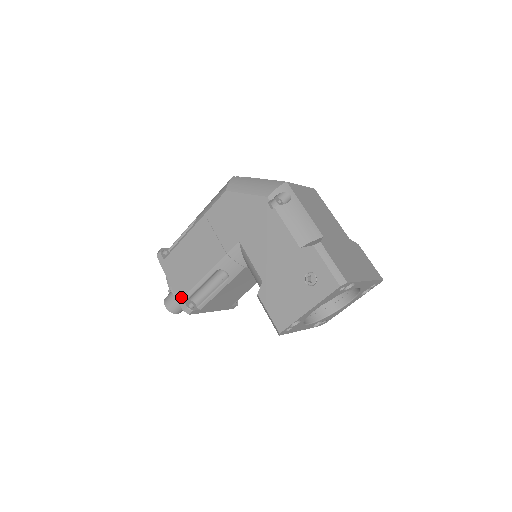
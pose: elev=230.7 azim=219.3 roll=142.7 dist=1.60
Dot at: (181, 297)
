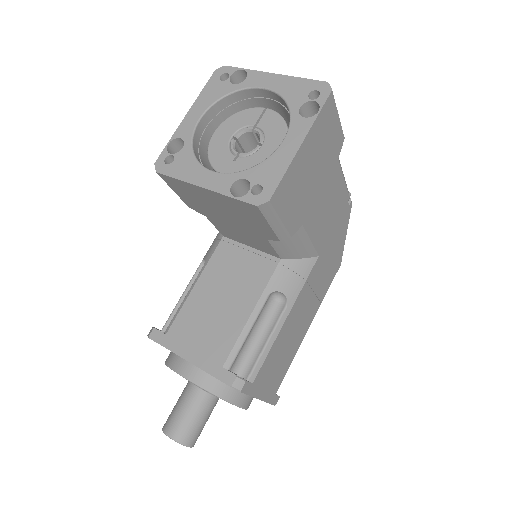
Dot at: occluded
